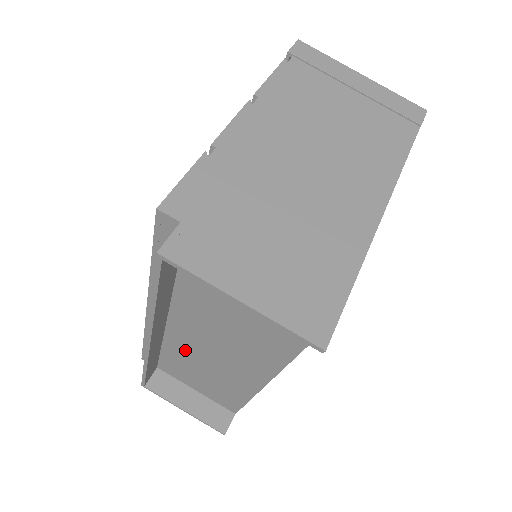
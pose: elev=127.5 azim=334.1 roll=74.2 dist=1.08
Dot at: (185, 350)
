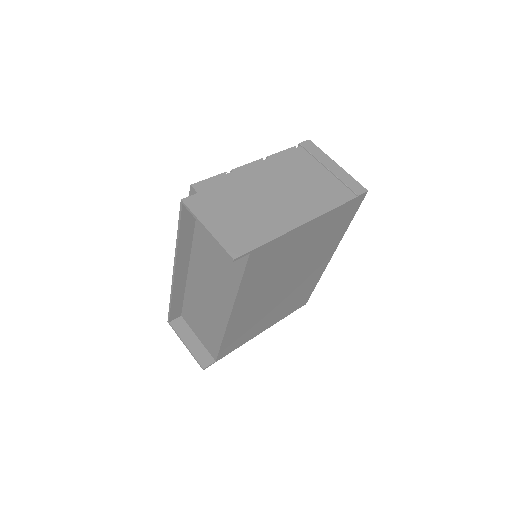
Dot at: (195, 294)
